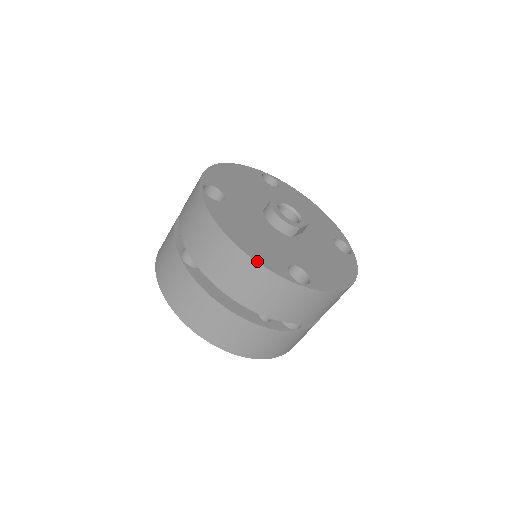
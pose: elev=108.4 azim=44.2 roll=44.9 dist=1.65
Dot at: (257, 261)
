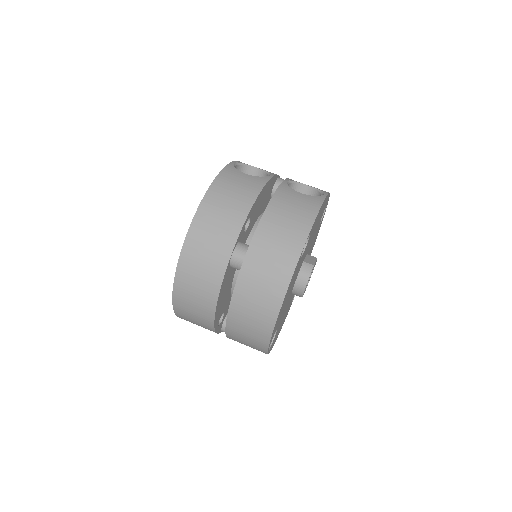
Dot at: occluded
